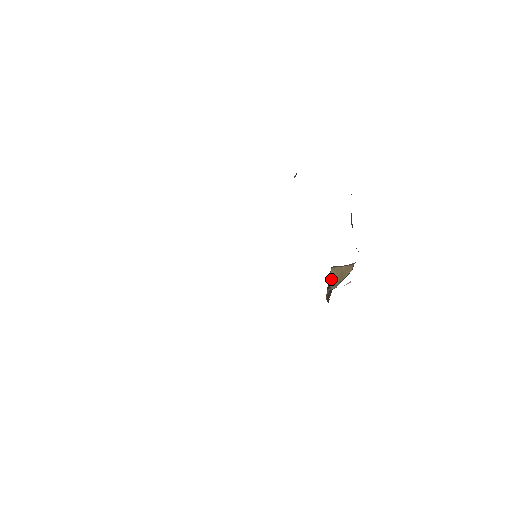
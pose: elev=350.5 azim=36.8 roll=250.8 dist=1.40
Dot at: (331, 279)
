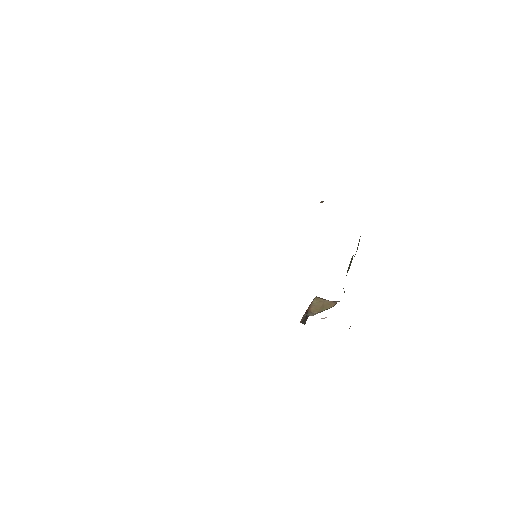
Dot at: (311, 306)
